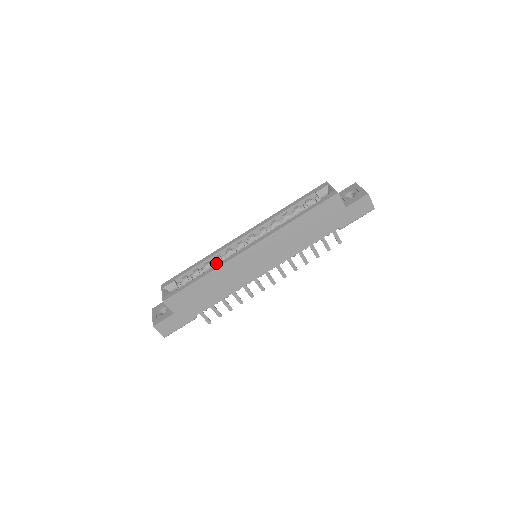
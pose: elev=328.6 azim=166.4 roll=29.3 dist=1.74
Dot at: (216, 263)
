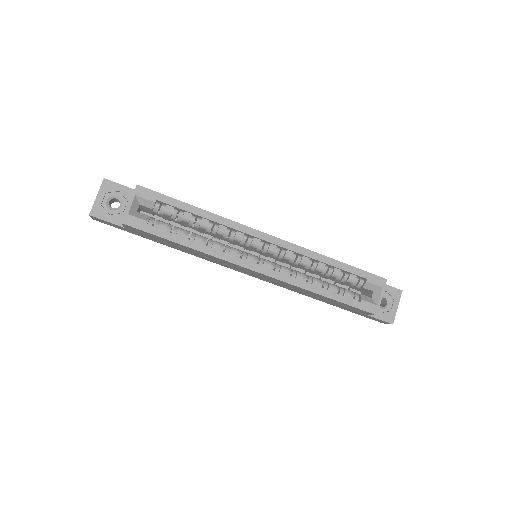
Dot at: (214, 231)
